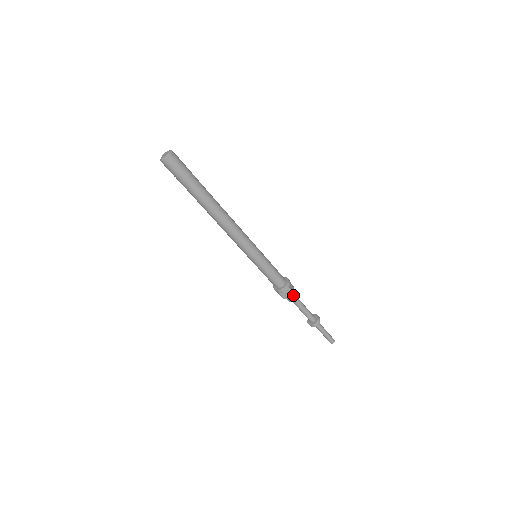
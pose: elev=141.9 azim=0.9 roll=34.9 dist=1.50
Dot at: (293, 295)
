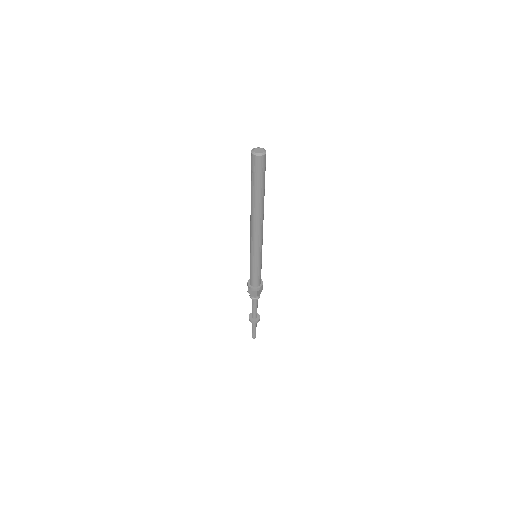
Dot at: (260, 292)
